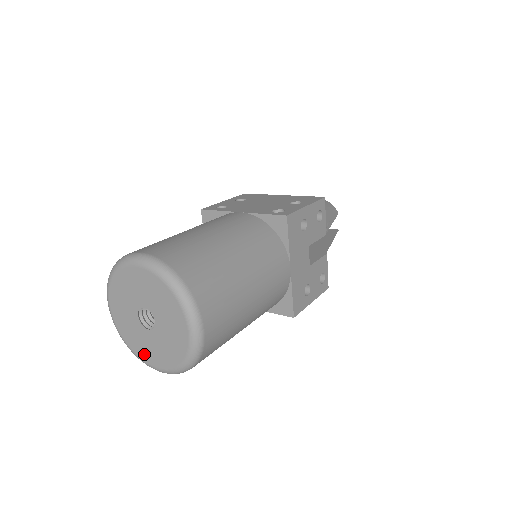
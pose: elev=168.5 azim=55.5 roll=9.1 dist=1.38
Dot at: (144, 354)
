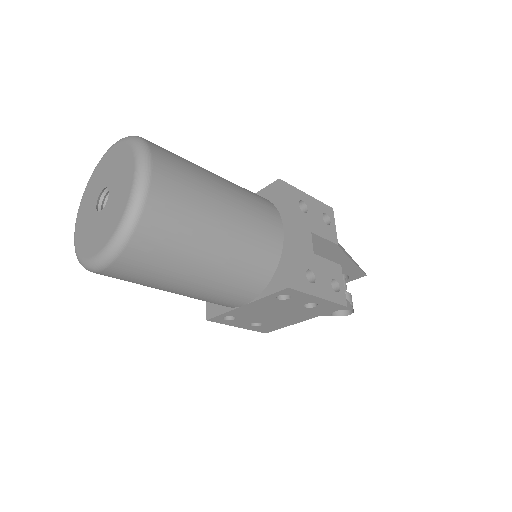
Dot at: (90, 248)
